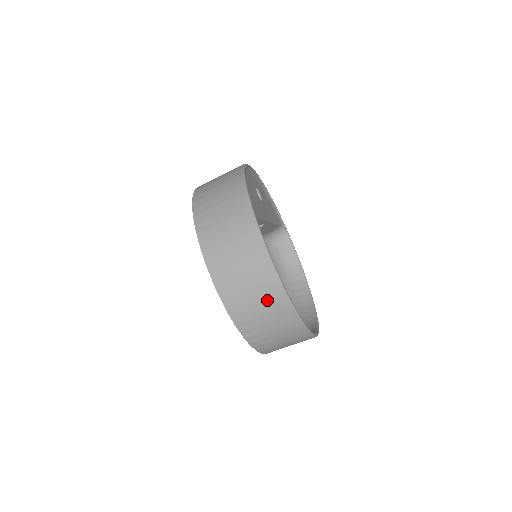
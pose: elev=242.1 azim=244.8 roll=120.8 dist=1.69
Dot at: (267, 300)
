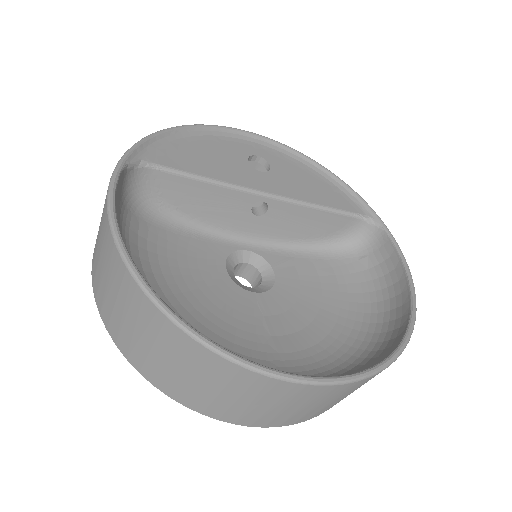
Dot at: (118, 285)
